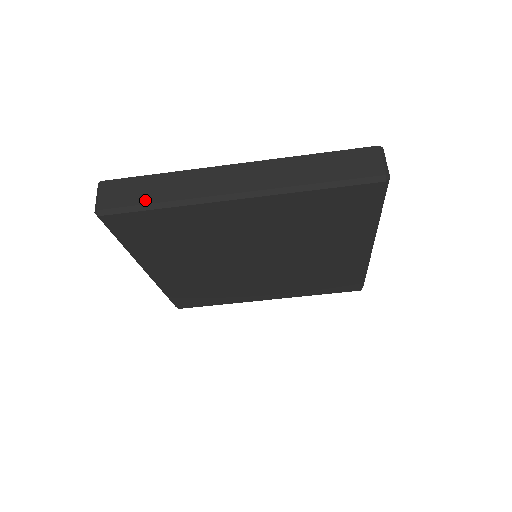
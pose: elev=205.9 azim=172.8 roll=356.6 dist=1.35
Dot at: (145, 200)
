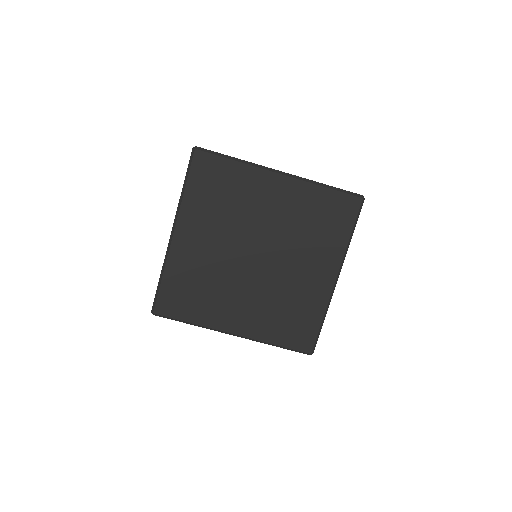
Dot at: (226, 155)
